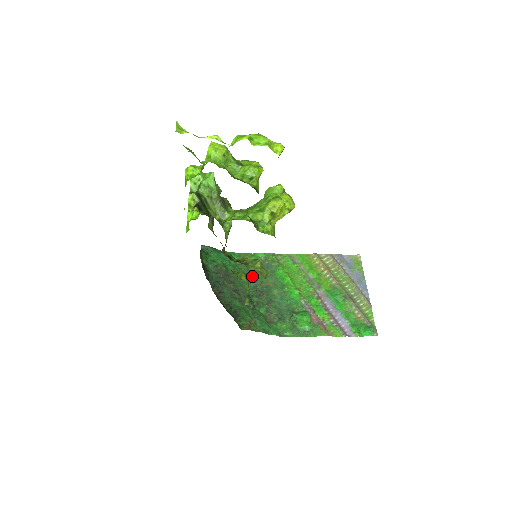
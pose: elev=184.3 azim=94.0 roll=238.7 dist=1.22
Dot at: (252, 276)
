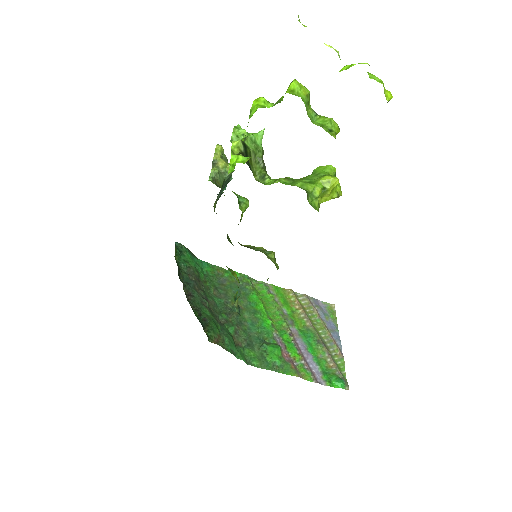
Dot at: (223, 292)
